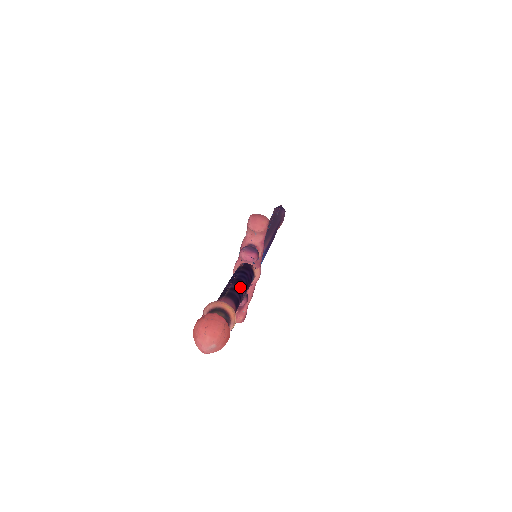
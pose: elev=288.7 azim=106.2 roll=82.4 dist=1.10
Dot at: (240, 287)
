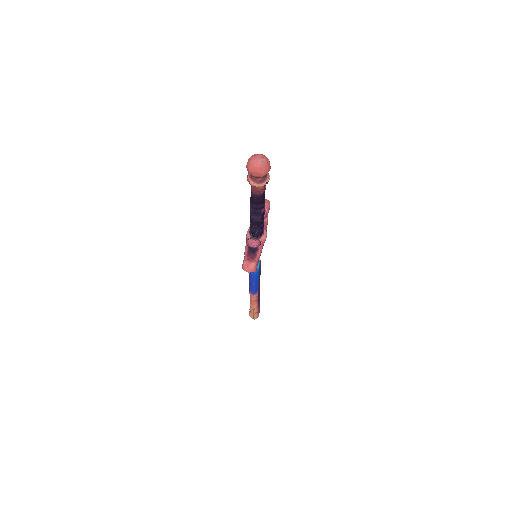
Dot at: occluded
